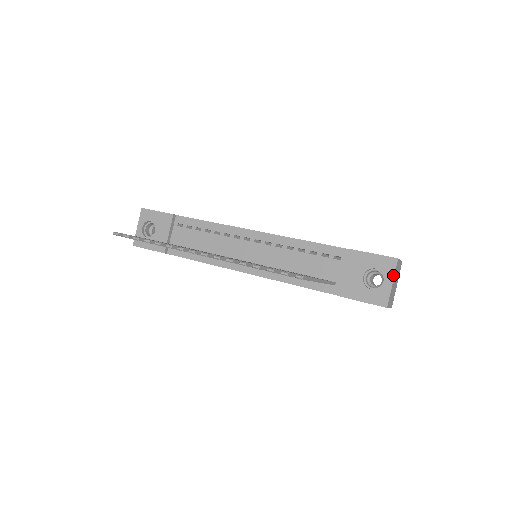
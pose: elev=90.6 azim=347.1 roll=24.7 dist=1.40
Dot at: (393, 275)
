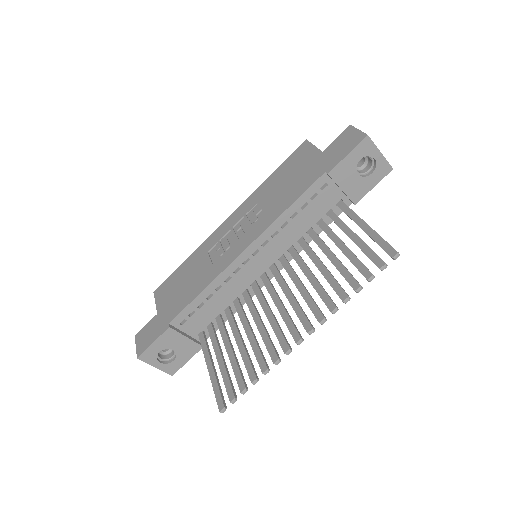
Dot at: (376, 148)
